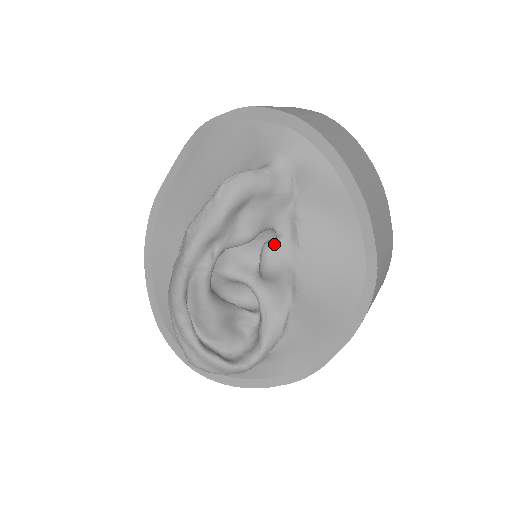
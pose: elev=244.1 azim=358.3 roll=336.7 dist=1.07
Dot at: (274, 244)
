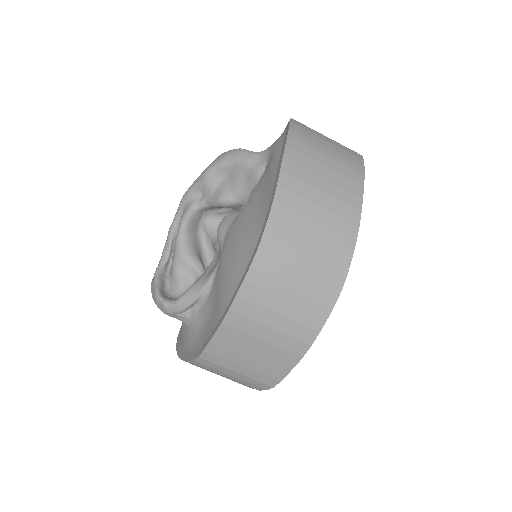
Dot at: (232, 214)
